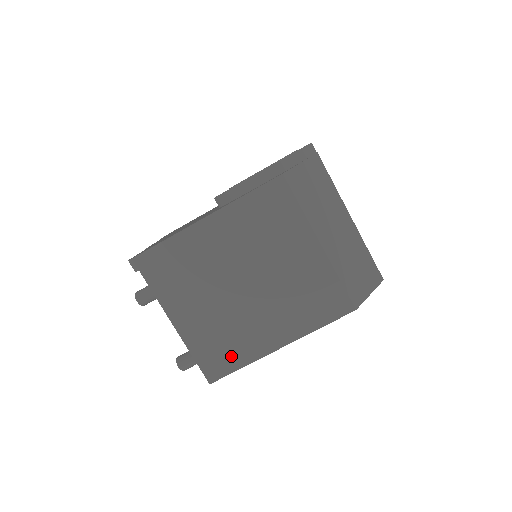
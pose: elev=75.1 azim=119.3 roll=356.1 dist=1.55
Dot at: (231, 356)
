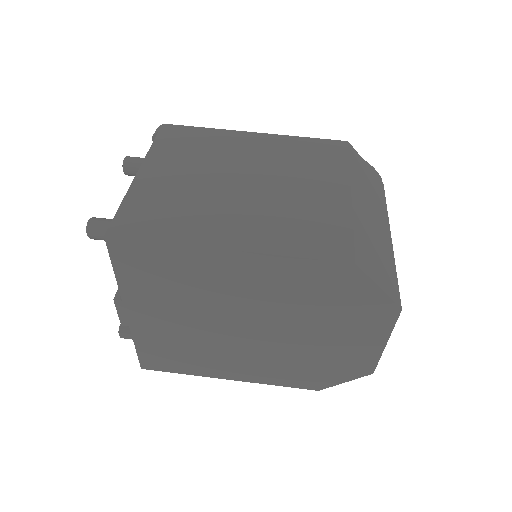
Dot at: (162, 225)
